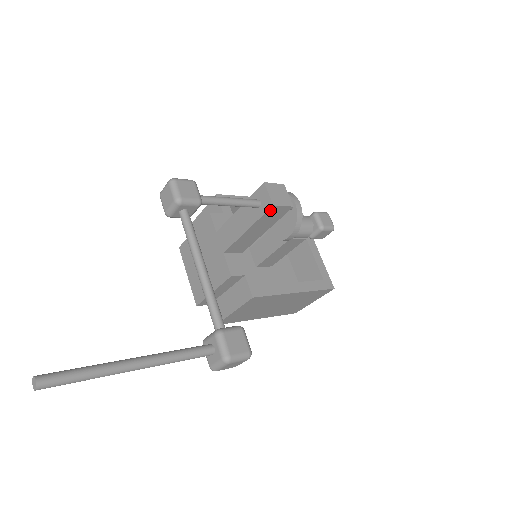
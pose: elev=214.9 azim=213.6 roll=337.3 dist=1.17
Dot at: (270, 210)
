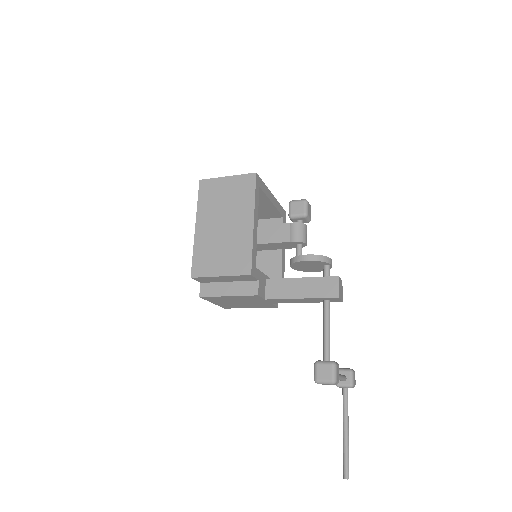
Dot at: occluded
